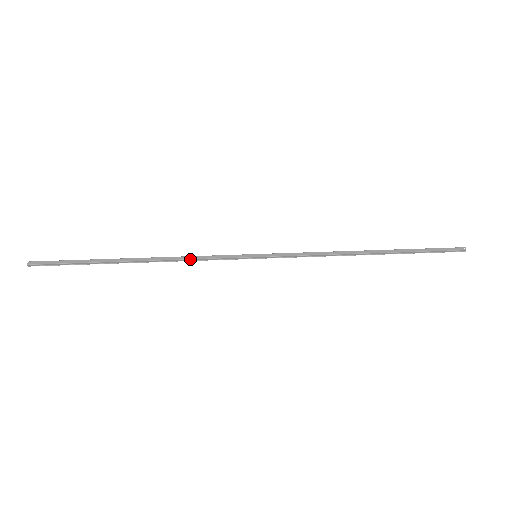
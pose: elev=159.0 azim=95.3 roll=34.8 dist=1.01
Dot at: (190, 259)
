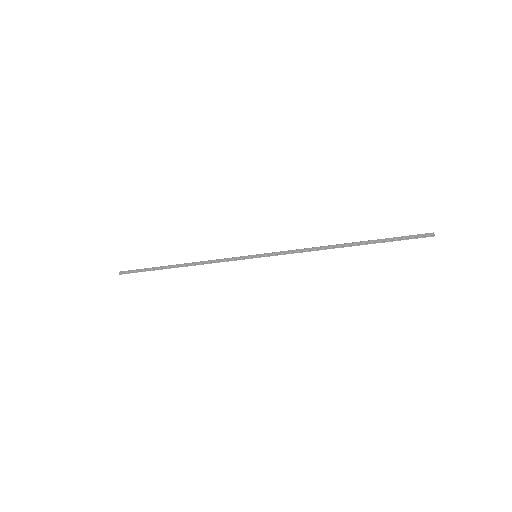
Dot at: (211, 262)
